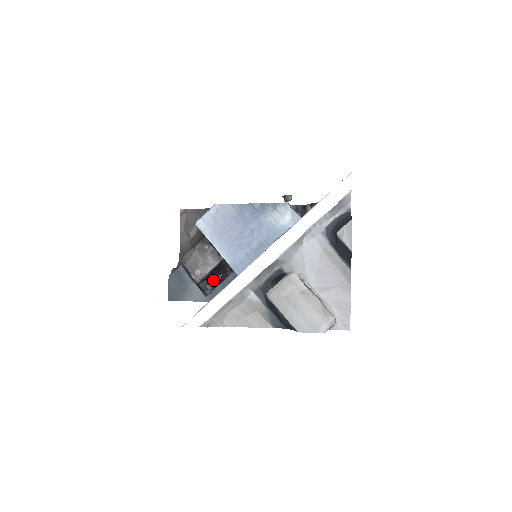
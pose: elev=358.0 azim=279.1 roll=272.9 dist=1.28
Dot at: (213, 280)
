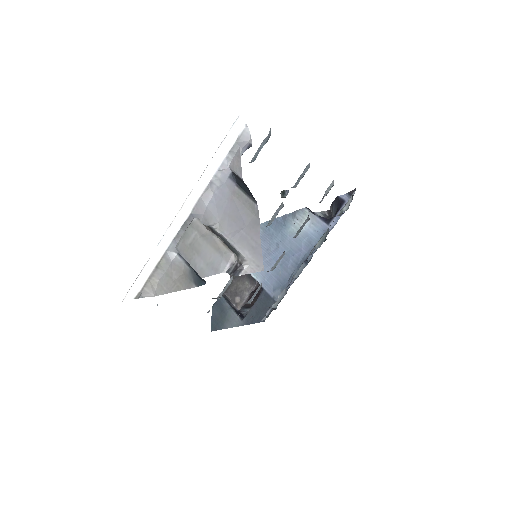
Dot at: occluded
